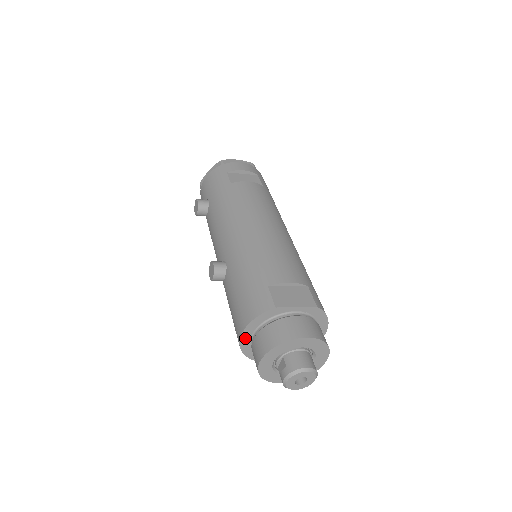
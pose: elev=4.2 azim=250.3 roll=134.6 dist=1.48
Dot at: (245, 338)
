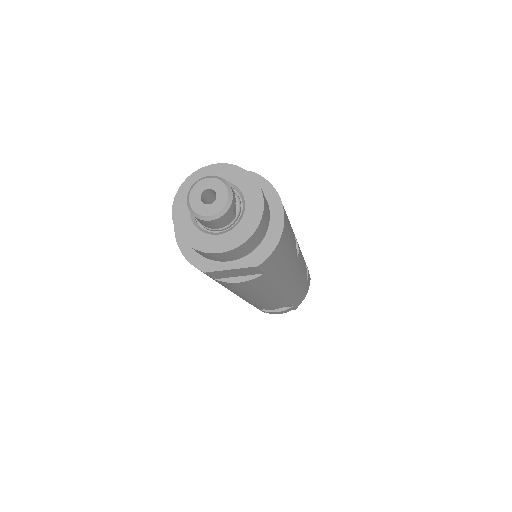
Dot at: occluded
